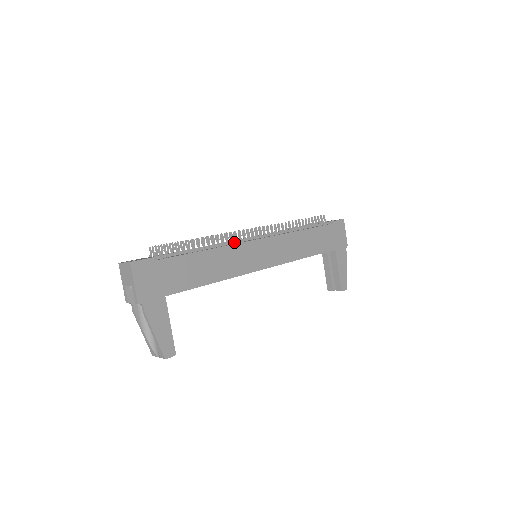
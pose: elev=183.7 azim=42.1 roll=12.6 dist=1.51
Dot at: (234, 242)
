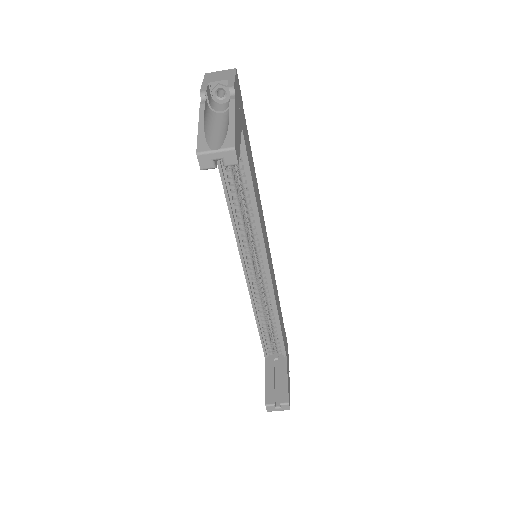
Dot at: occluded
